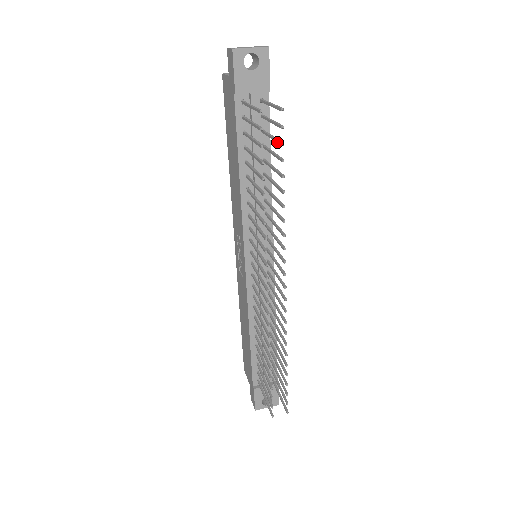
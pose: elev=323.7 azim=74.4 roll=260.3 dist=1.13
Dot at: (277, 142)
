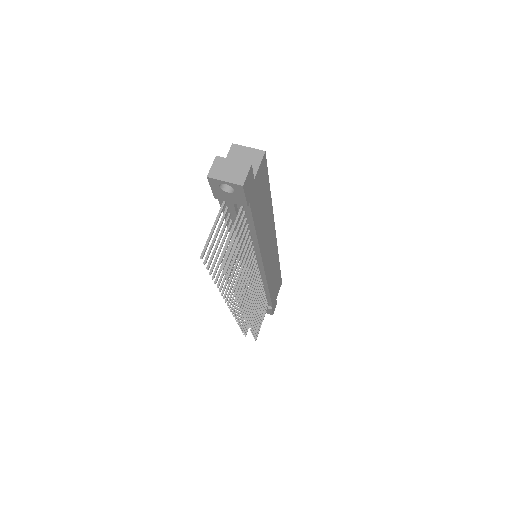
Dot at: (228, 263)
